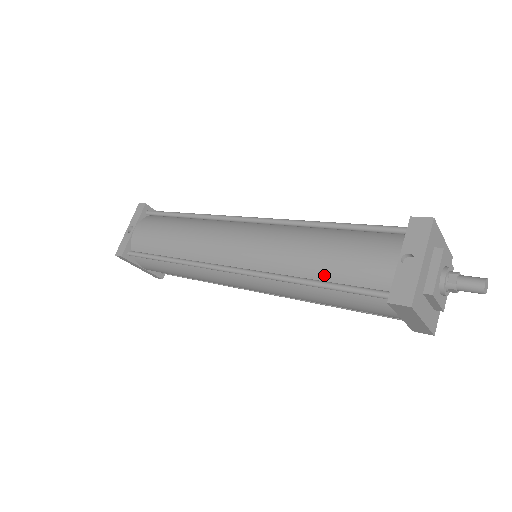
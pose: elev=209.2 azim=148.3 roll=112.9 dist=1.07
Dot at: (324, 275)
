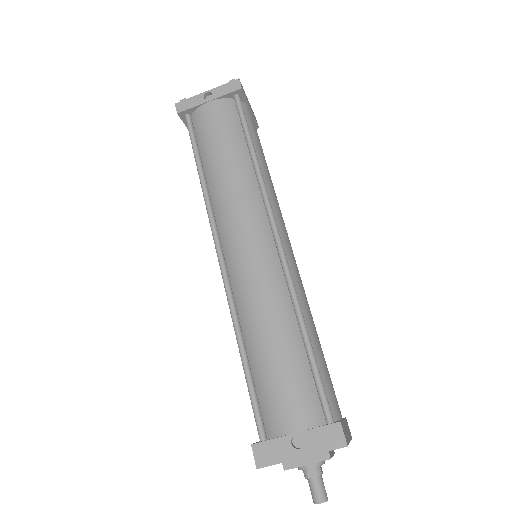
Dot at: (254, 362)
